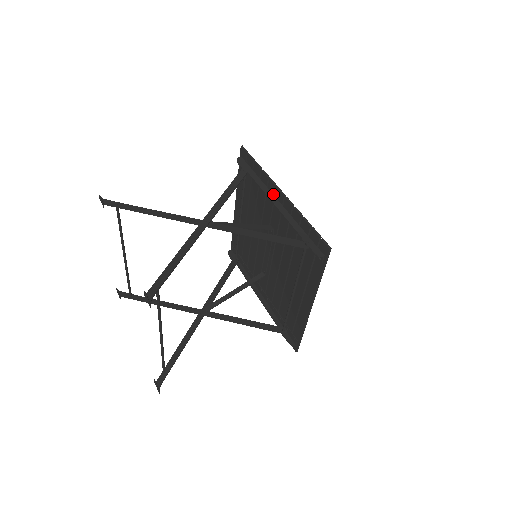
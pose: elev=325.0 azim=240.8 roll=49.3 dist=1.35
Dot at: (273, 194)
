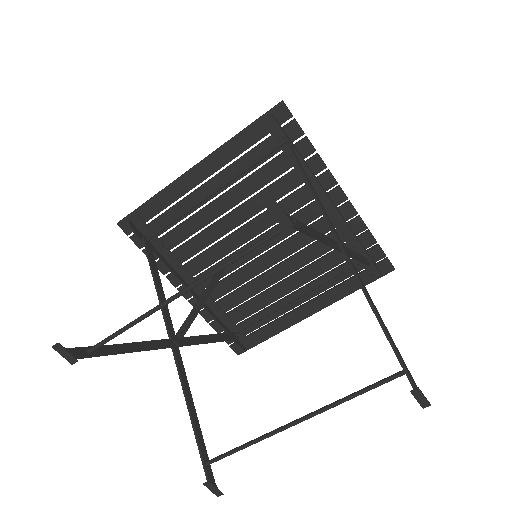
Dot at: (325, 189)
